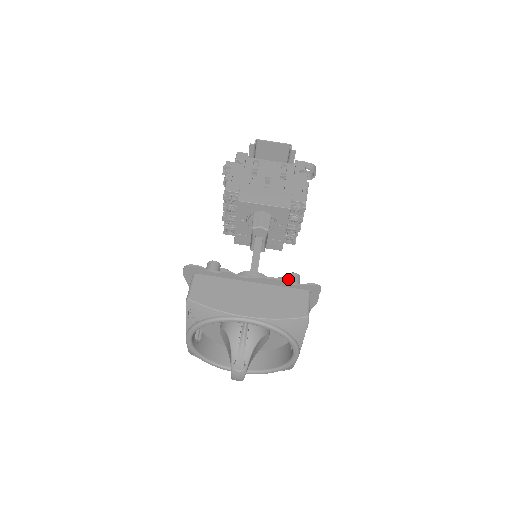
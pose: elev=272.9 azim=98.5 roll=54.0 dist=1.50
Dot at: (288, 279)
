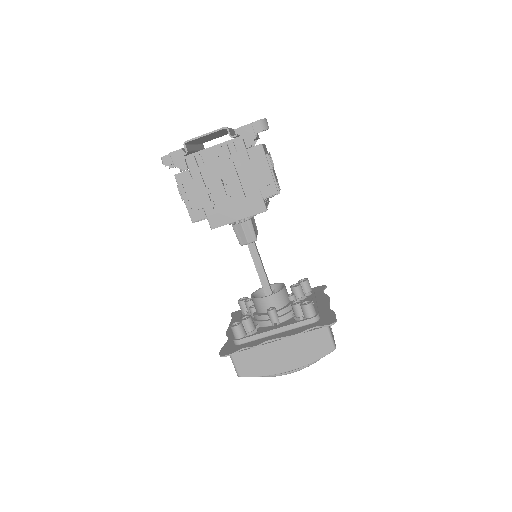
Dot at: (303, 312)
